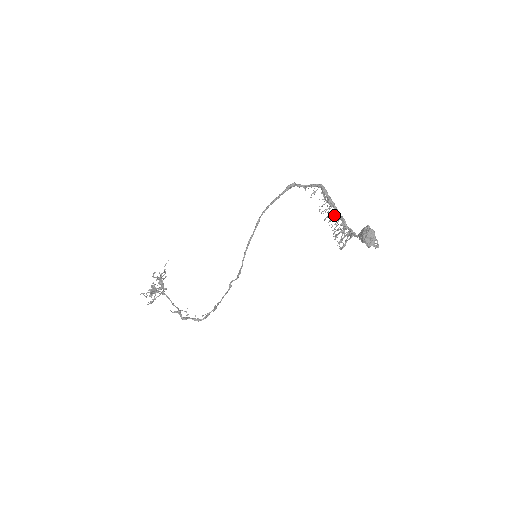
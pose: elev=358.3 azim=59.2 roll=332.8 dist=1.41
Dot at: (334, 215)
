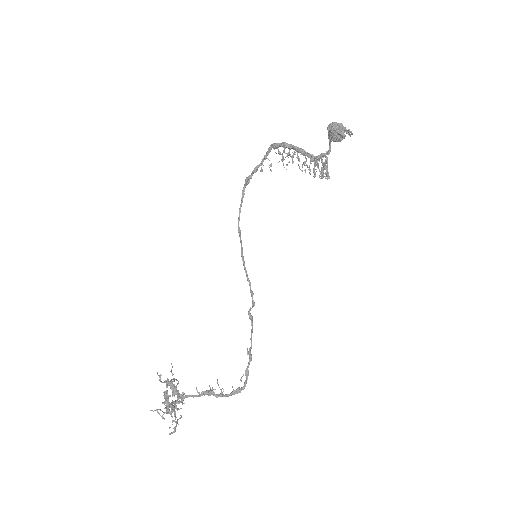
Dot at: (299, 158)
